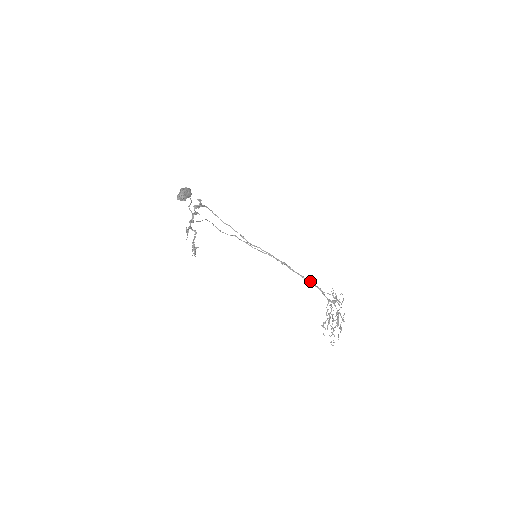
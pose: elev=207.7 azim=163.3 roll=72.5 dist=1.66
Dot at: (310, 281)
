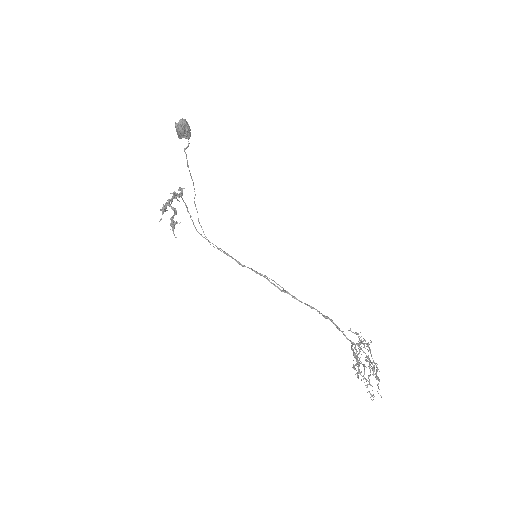
Dot at: occluded
